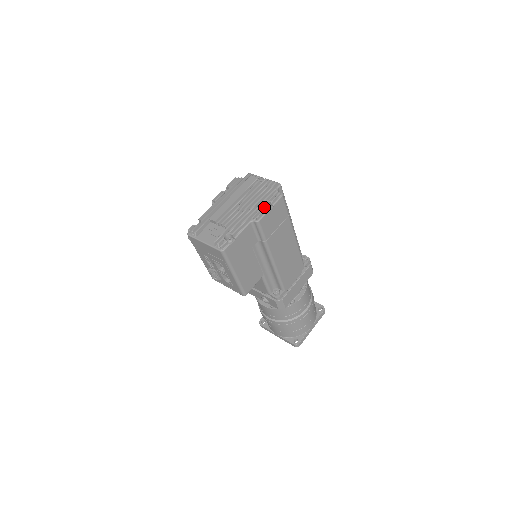
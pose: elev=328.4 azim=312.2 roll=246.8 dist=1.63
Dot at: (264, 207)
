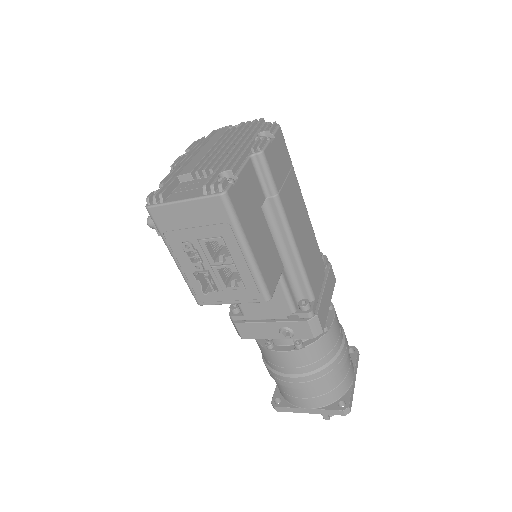
Dot at: (262, 136)
